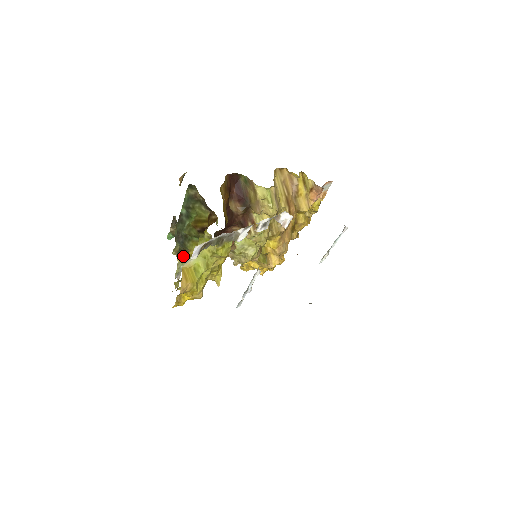
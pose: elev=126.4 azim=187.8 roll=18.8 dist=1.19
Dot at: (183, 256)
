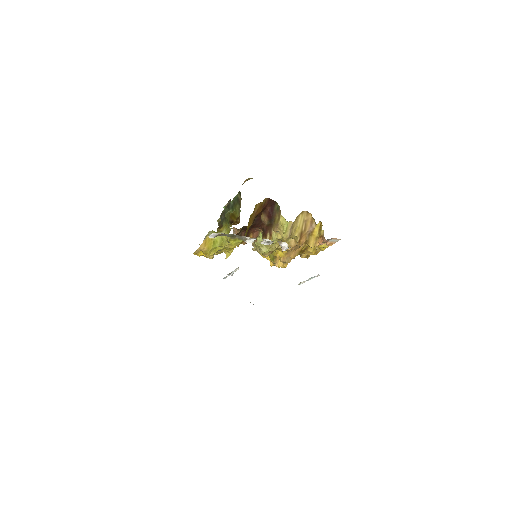
Dot at: (218, 228)
